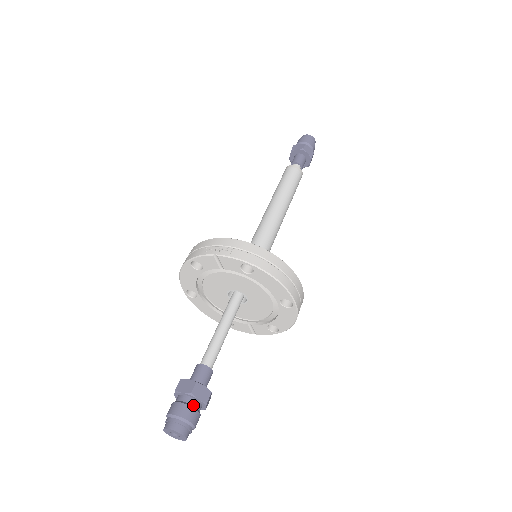
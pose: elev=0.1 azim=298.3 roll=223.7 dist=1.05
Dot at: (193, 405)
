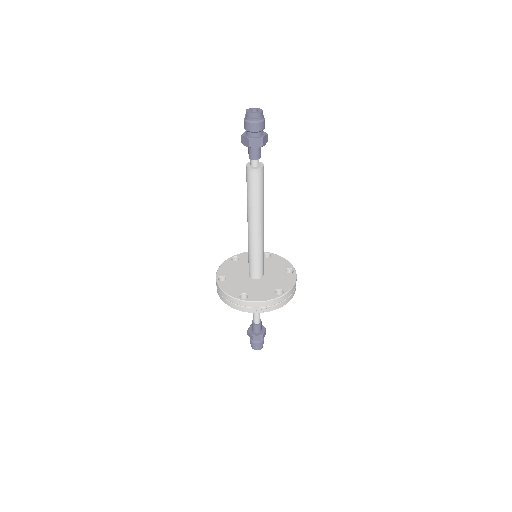
Dot at: (263, 339)
